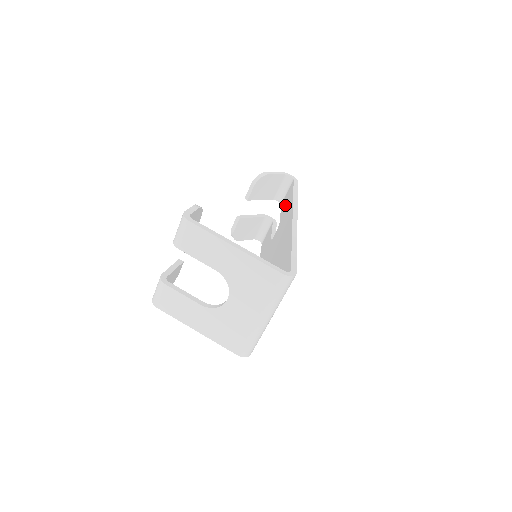
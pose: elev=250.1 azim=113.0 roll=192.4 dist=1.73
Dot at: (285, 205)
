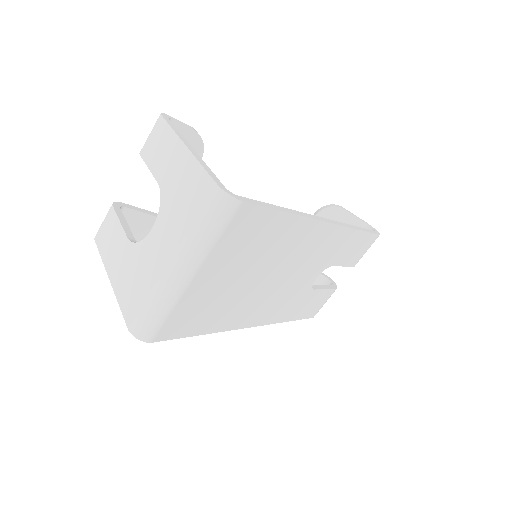
Dot at: occluded
